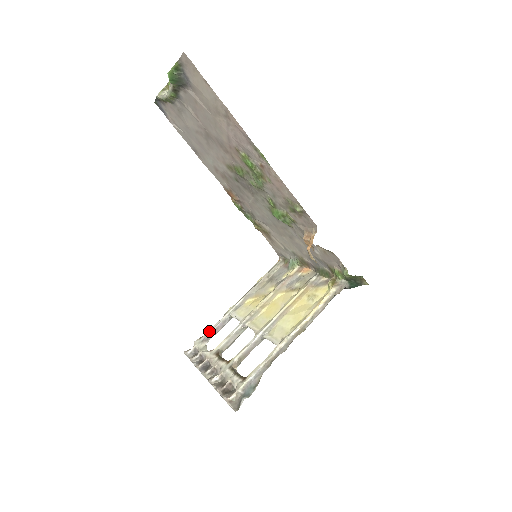
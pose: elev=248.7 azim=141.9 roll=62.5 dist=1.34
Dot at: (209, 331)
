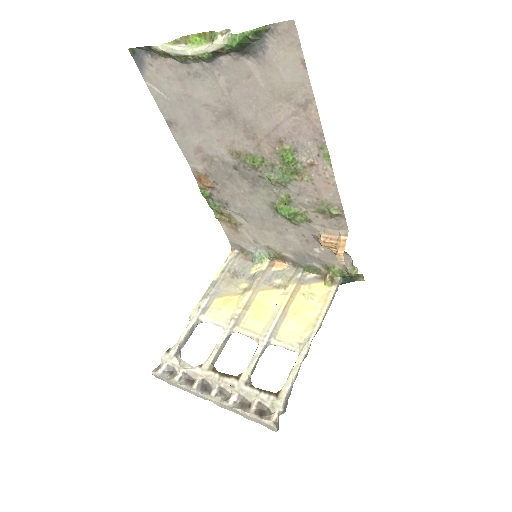
Dot at: (179, 342)
